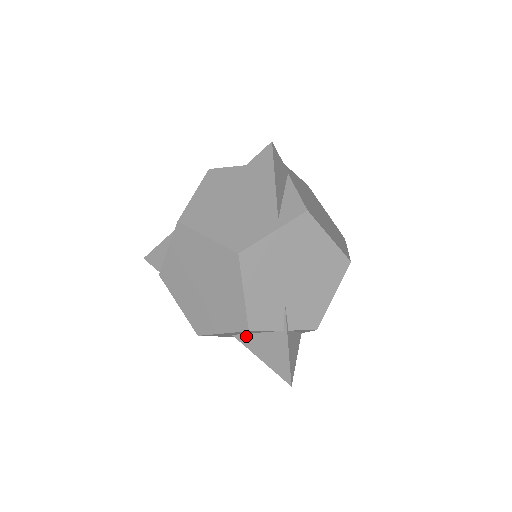
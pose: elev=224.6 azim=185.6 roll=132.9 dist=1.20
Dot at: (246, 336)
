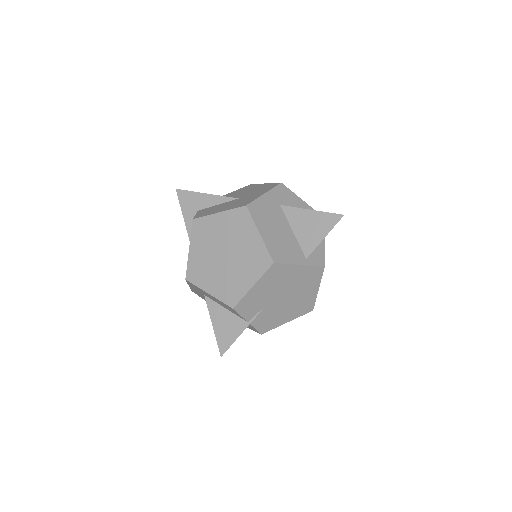
Dot at: (215, 304)
